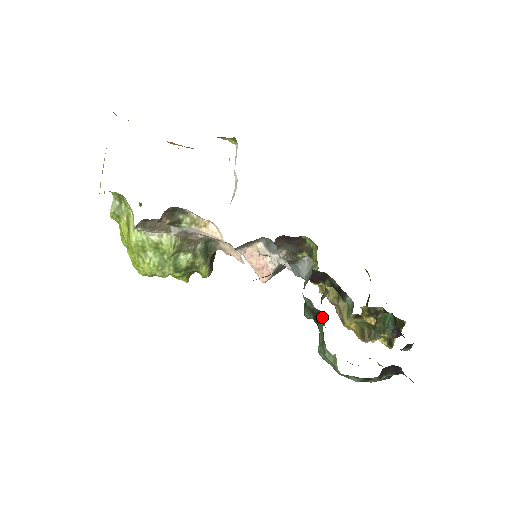
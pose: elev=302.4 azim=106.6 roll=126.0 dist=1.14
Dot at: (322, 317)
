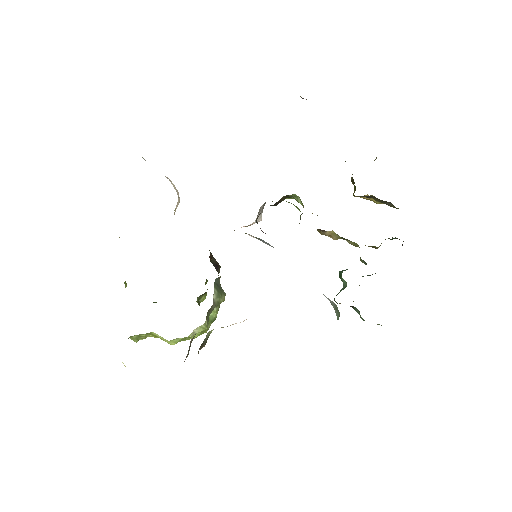
Dot at: (355, 308)
